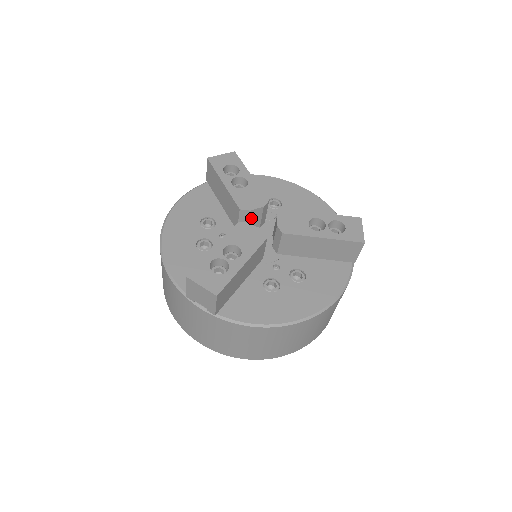
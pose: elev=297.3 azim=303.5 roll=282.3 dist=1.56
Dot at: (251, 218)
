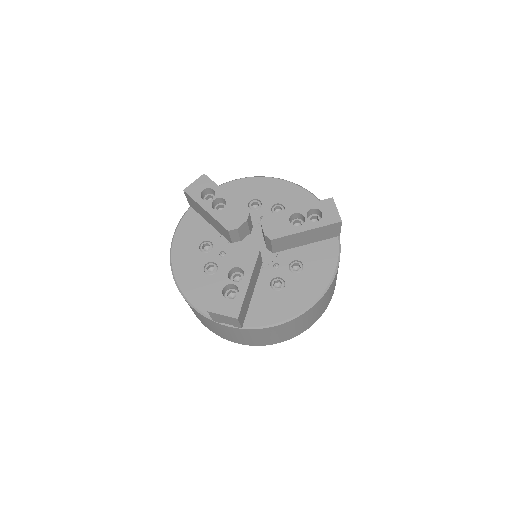
Dot at: (240, 232)
